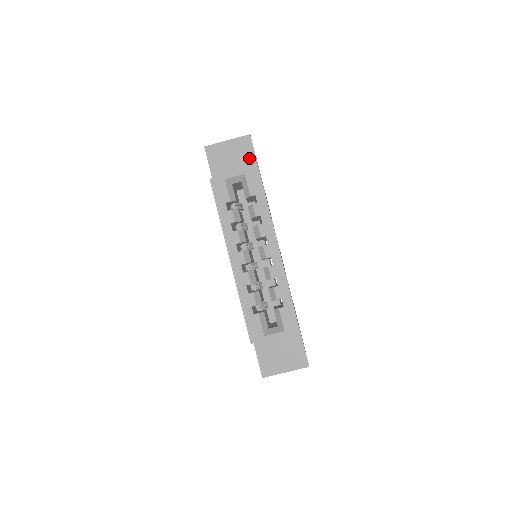
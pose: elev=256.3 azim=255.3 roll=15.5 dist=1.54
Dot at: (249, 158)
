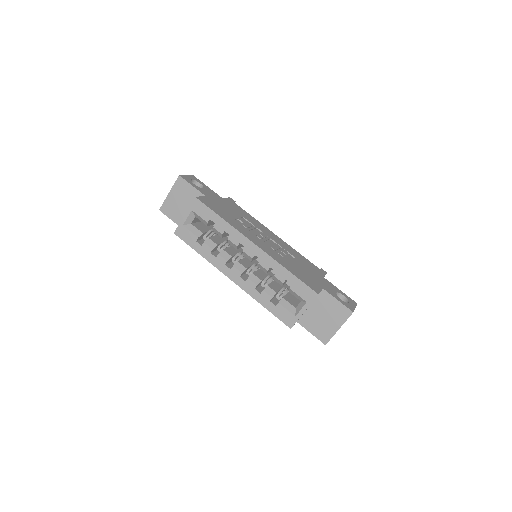
Dot at: (192, 193)
